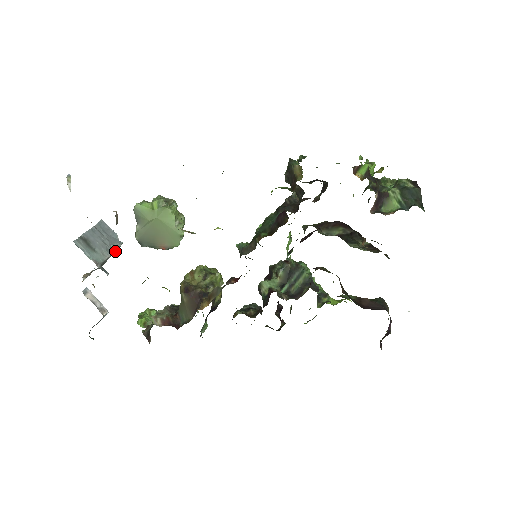
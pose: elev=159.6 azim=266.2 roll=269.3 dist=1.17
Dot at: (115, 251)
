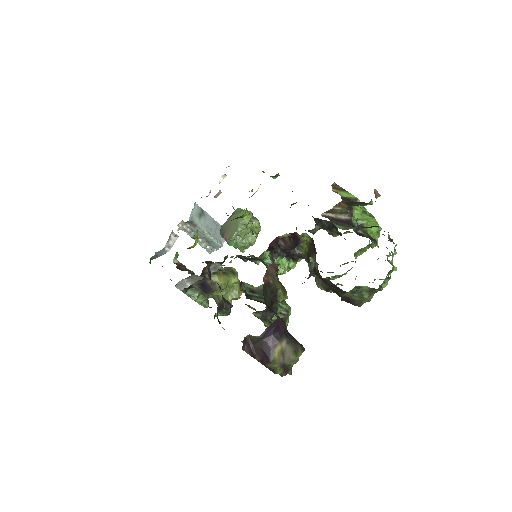
Dot at: (211, 238)
